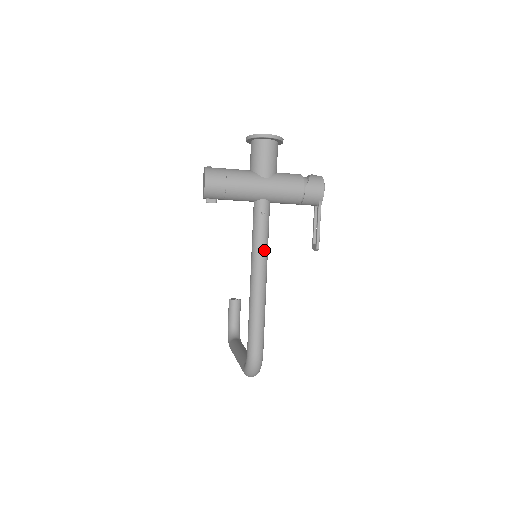
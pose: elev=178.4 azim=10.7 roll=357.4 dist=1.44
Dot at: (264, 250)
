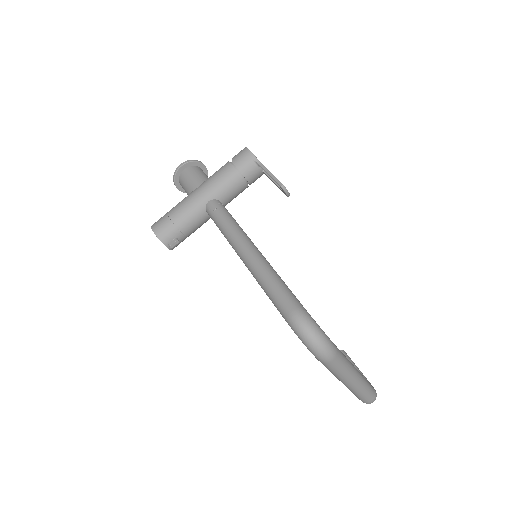
Dot at: (234, 229)
